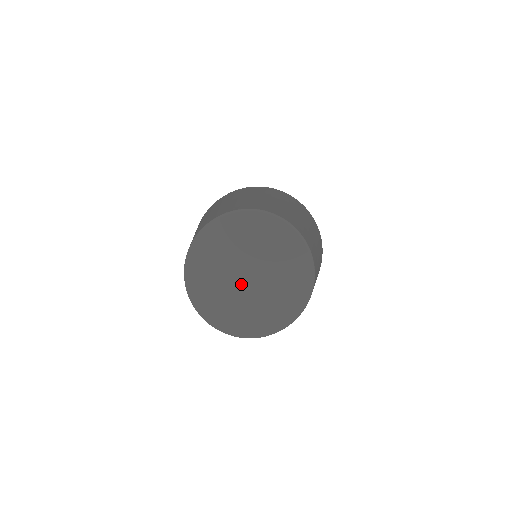
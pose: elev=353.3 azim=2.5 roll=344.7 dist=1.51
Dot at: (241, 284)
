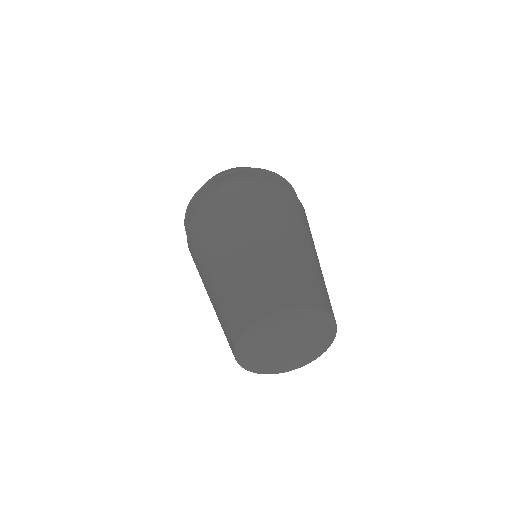
Dot at: (284, 350)
